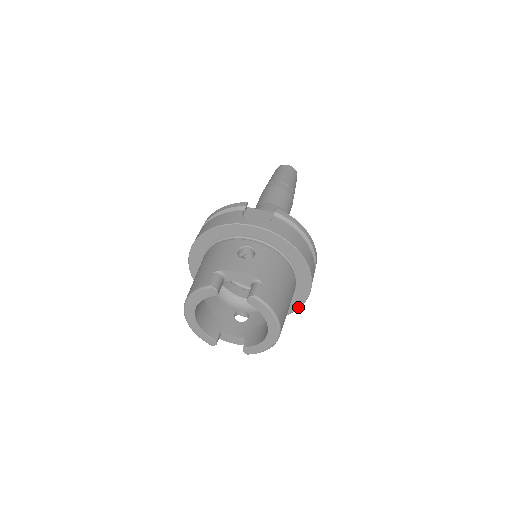
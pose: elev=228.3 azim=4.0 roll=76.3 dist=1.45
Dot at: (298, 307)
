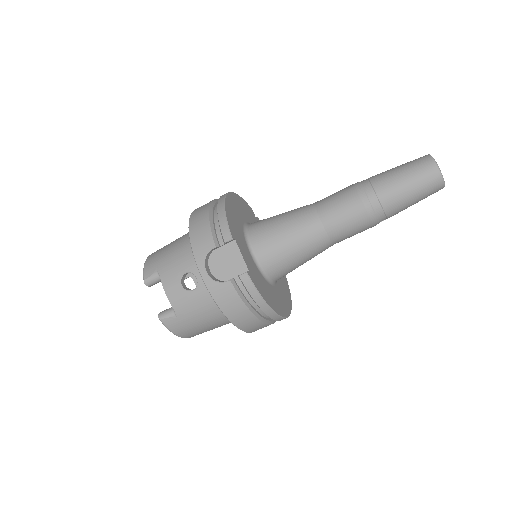
Dot at: occluded
